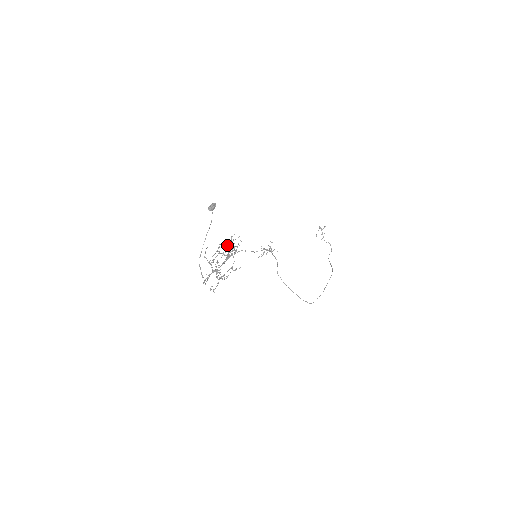
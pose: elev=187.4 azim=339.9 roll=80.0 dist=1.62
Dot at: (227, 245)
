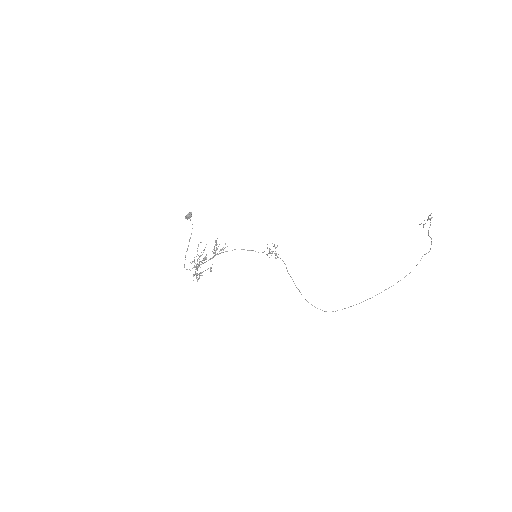
Dot at: (203, 250)
